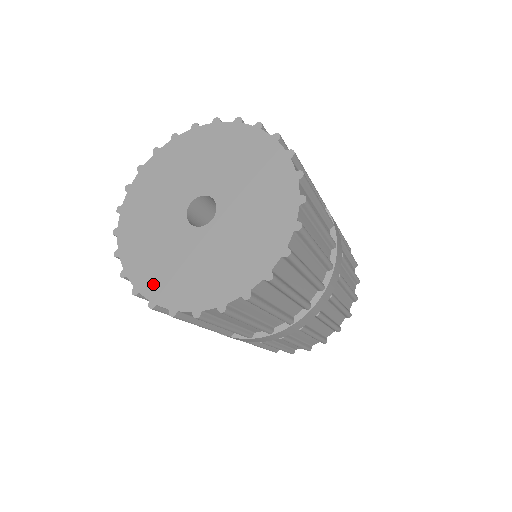
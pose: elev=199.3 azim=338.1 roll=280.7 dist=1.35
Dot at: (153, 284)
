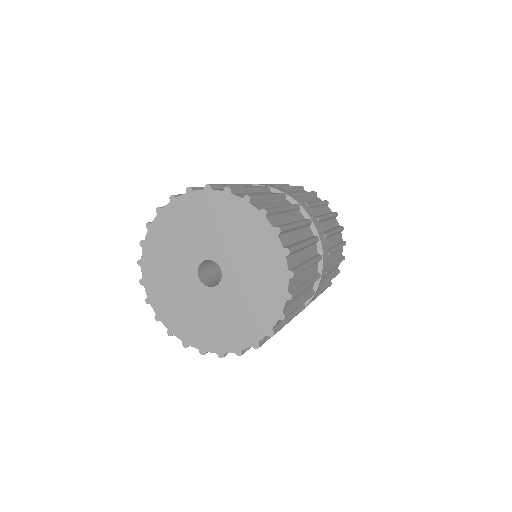
Dot at: (155, 290)
